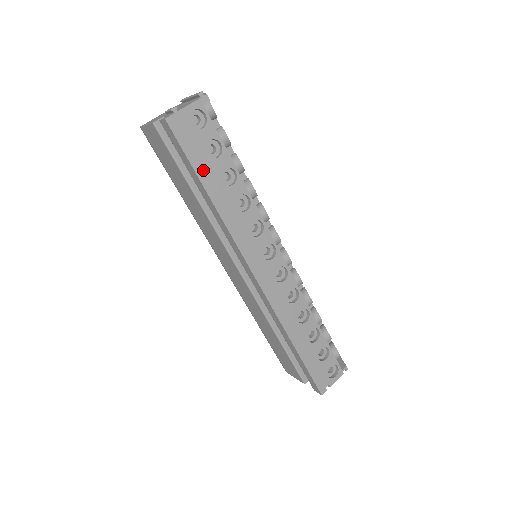
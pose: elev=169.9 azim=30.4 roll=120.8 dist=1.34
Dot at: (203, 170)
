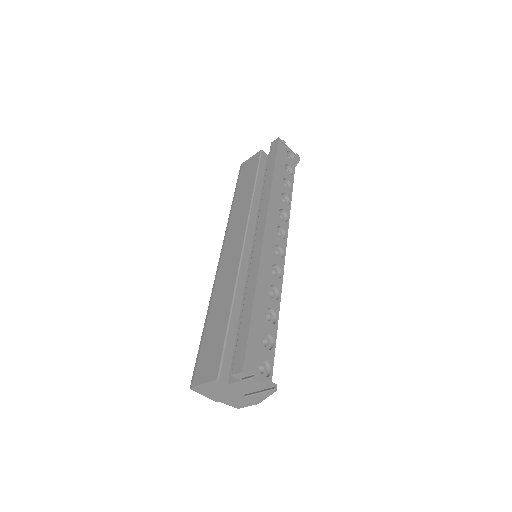
Dot at: (279, 166)
